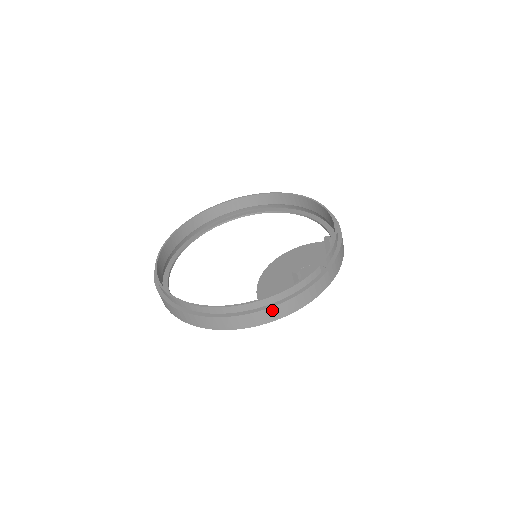
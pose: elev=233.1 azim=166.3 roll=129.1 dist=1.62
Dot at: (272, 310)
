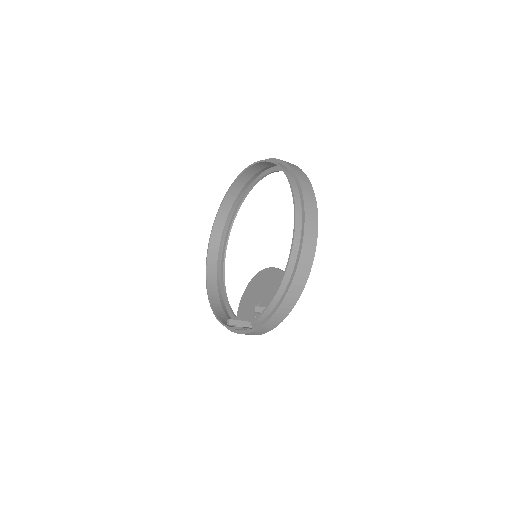
Dot at: occluded
